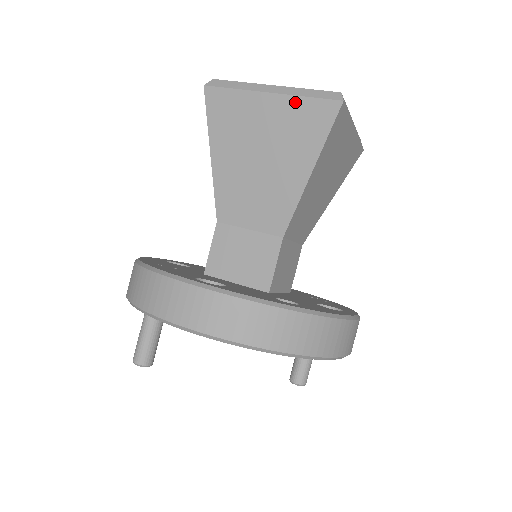
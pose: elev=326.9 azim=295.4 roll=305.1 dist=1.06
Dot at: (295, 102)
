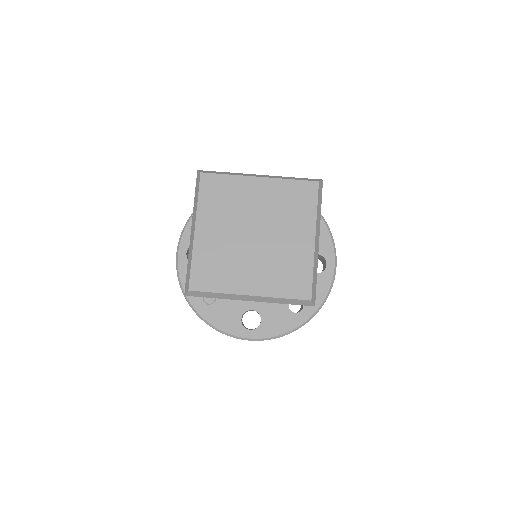
Dot at: (274, 302)
